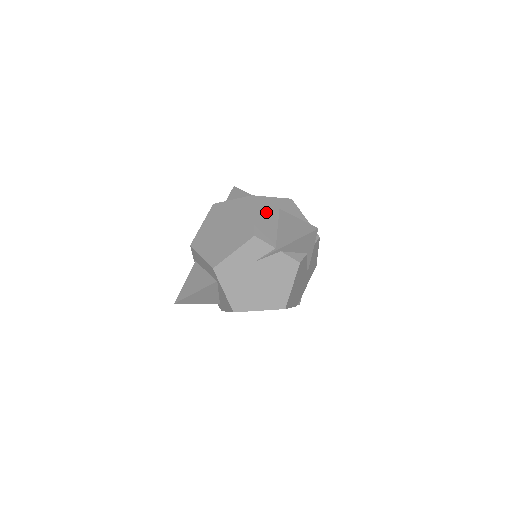
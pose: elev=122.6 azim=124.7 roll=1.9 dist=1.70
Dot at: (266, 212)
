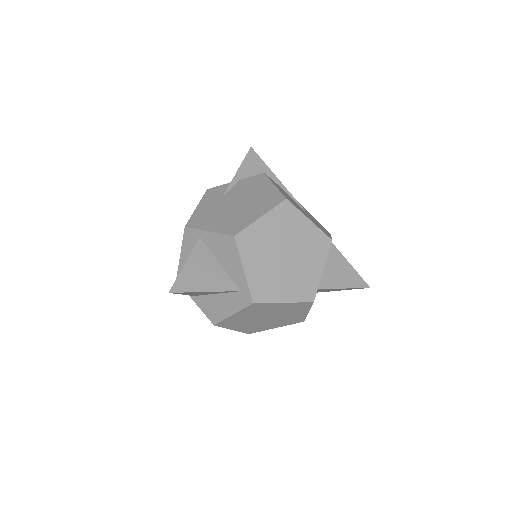
Dot at: occluded
